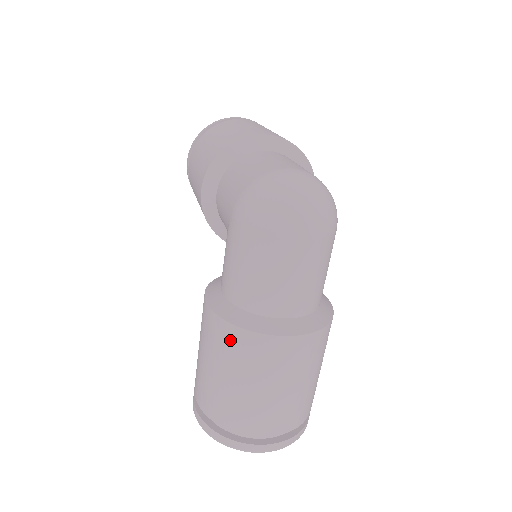
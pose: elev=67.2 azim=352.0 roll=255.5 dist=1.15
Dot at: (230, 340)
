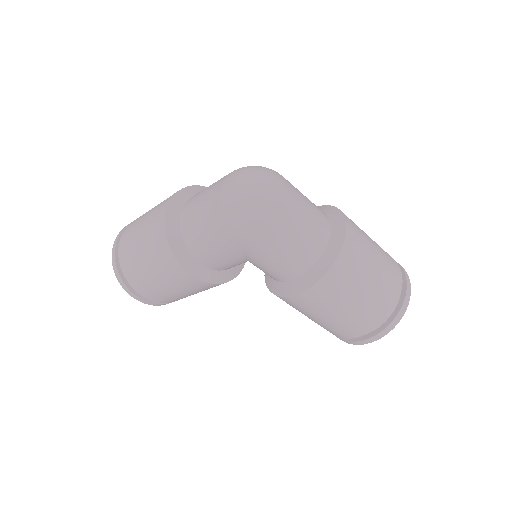
Dot at: (335, 280)
